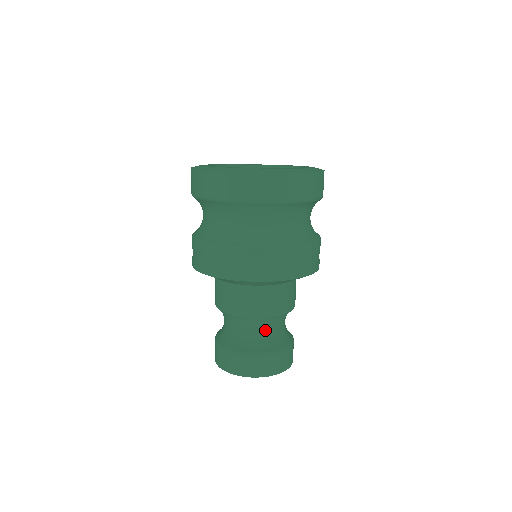
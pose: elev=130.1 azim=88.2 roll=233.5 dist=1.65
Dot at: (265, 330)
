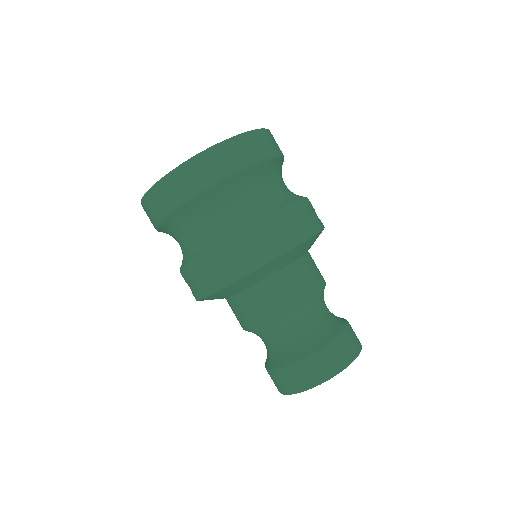
Dot at: (309, 322)
